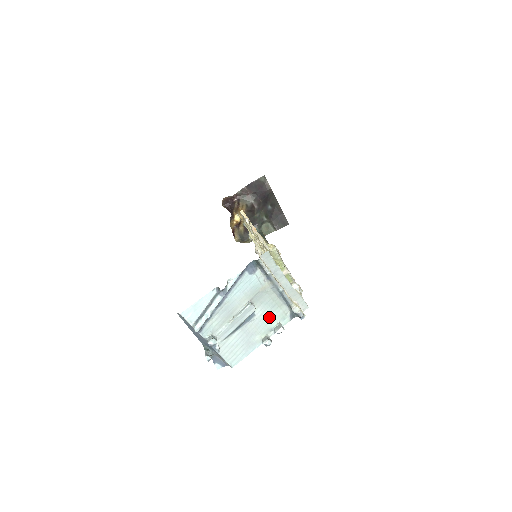
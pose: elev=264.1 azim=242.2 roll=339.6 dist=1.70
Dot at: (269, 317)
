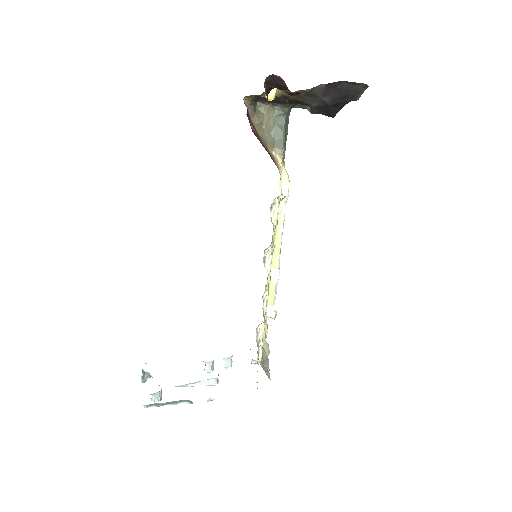
Dot at: occluded
